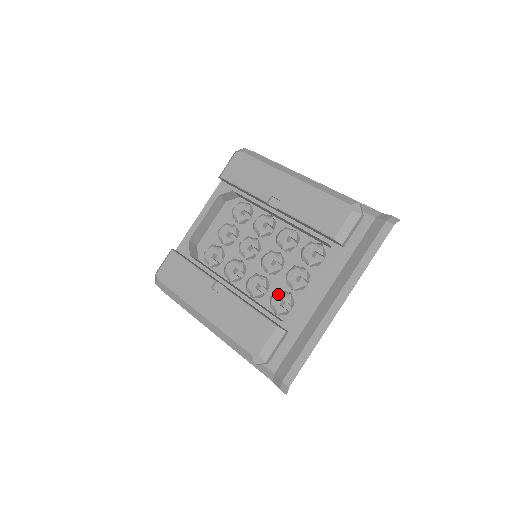
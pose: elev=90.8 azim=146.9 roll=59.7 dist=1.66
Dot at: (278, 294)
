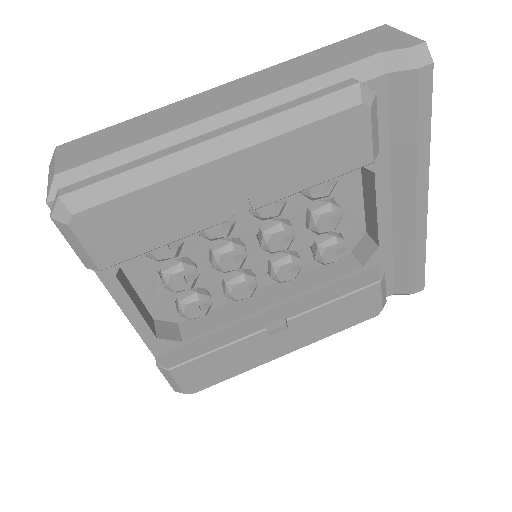
Dot at: (325, 252)
